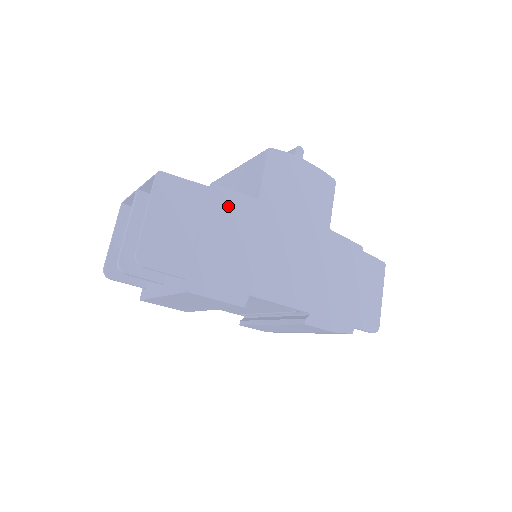
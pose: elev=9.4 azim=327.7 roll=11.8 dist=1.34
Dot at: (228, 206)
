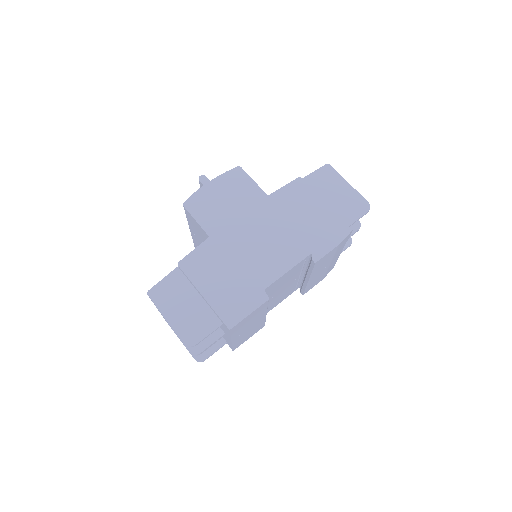
Dot at: (198, 262)
